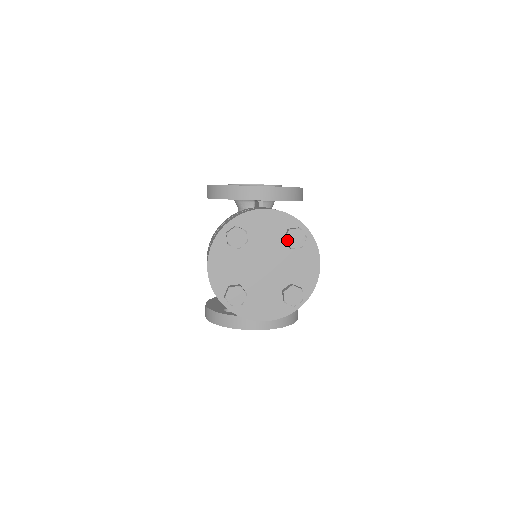
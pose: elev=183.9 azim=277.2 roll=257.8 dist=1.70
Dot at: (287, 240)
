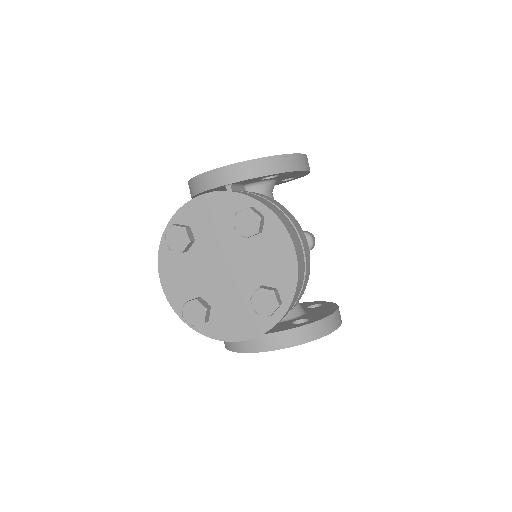
Dot at: (236, 228)
